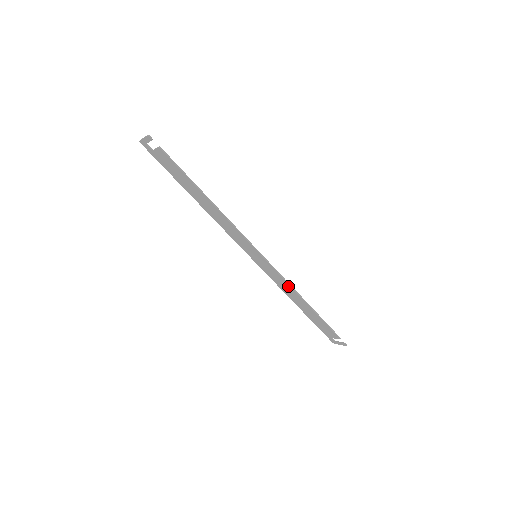
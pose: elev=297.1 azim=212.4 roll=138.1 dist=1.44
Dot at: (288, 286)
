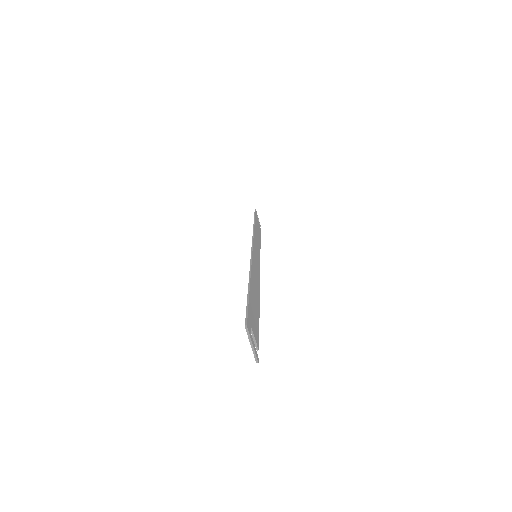
Dot at: occluded
